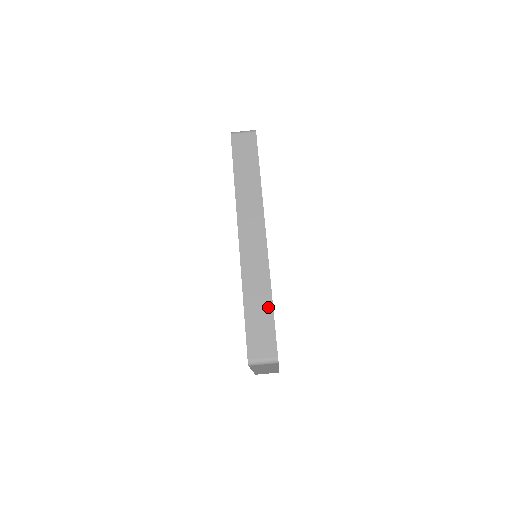
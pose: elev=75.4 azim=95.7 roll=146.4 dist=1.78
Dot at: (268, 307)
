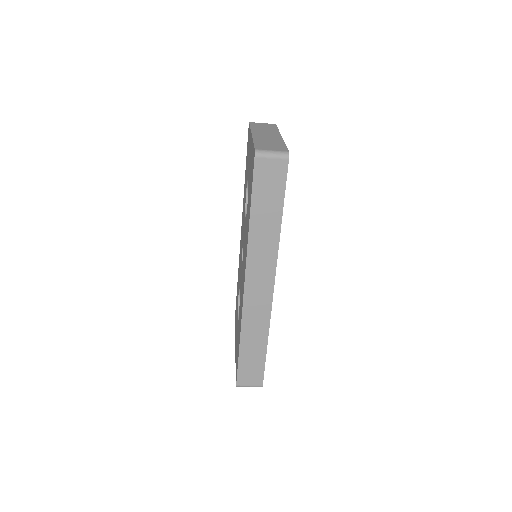
Dot at: (262, 351)
